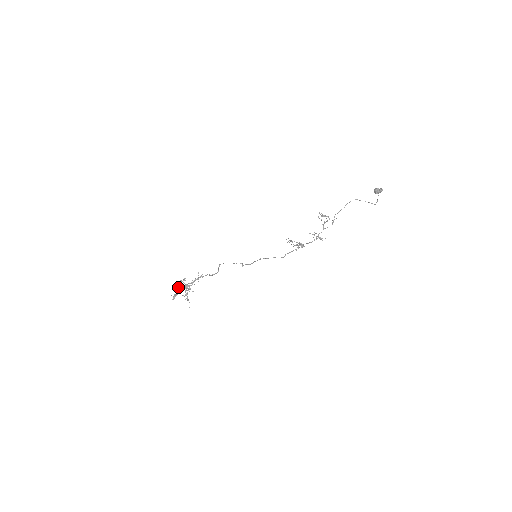
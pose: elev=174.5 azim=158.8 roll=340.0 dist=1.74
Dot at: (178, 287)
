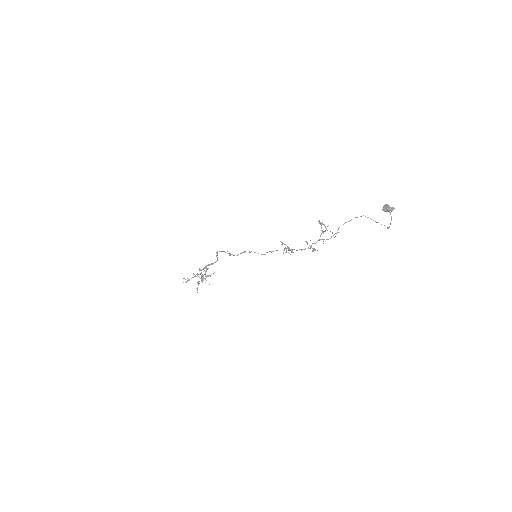
Dot at: (193, 273)
